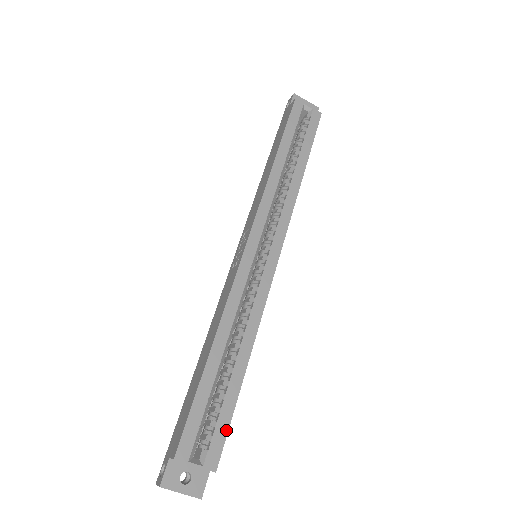
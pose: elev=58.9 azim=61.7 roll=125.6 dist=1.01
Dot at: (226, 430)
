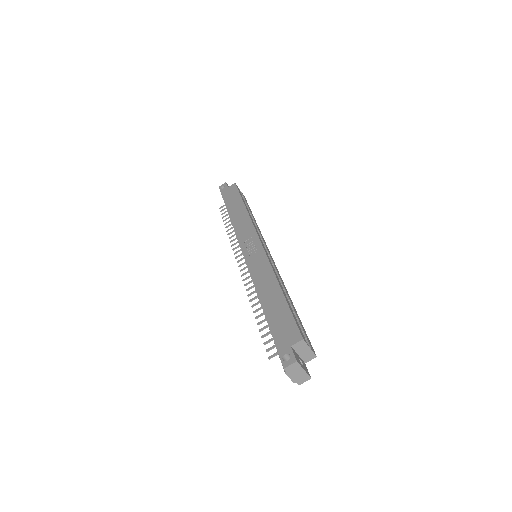
Dot at: (307, 336)
